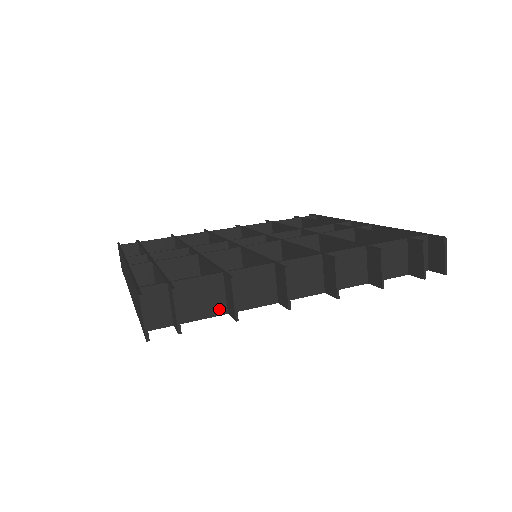
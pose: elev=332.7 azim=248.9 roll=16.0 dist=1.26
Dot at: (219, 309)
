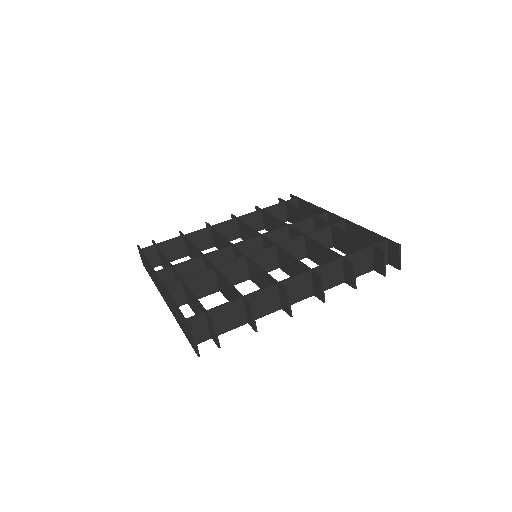
Dot at: (241, 321)
